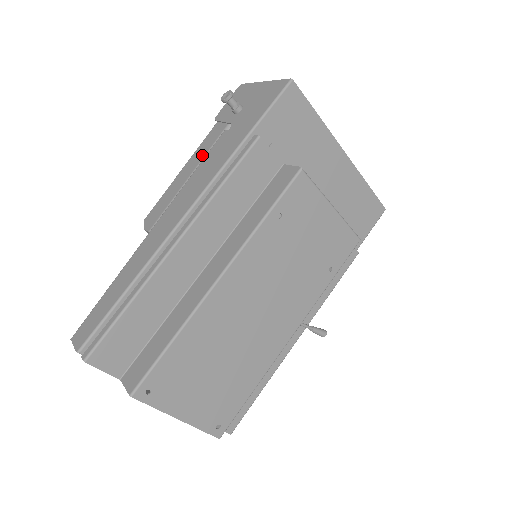
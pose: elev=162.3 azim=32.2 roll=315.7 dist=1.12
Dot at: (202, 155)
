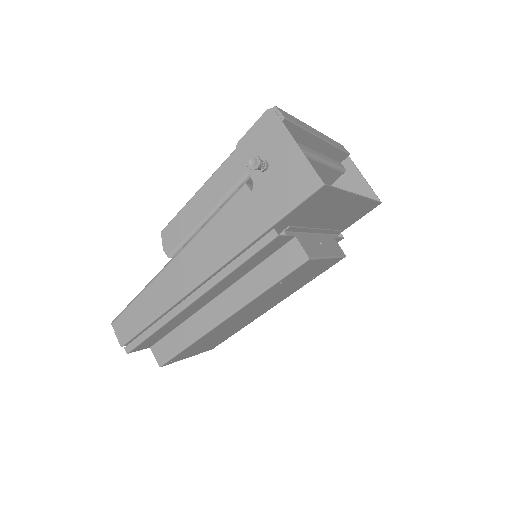
Dot at: (220, 195)
